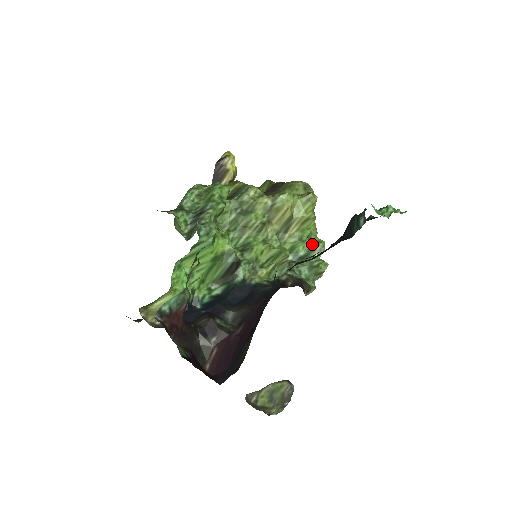
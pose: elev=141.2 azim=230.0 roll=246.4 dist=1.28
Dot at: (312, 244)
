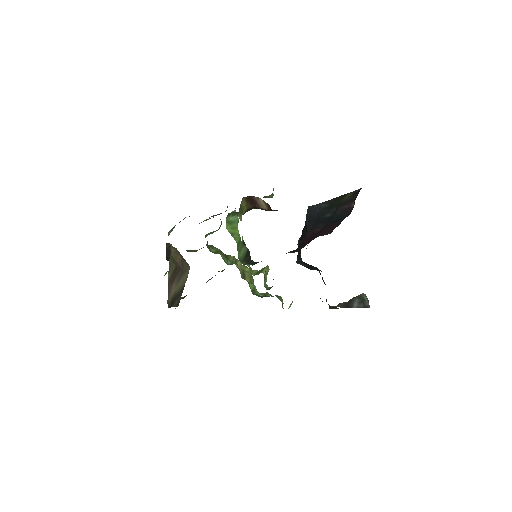
Dot at: (262, 293)
